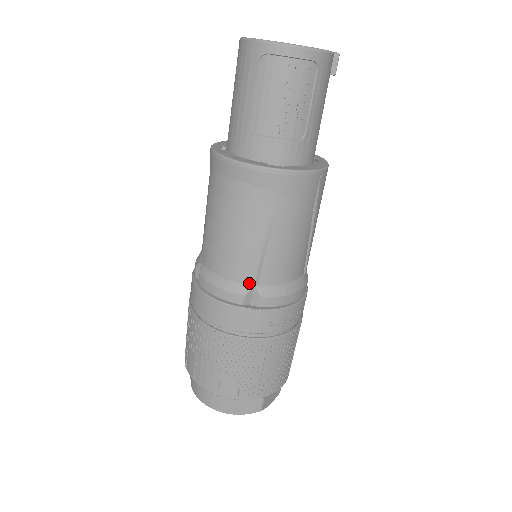
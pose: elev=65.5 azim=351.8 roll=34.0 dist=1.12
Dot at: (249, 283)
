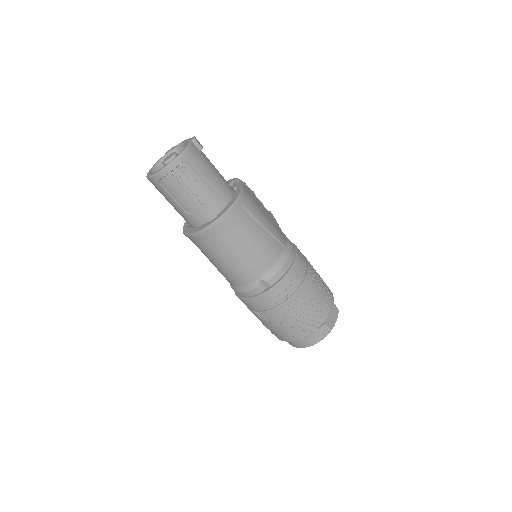
Dot at: (255, 280)
